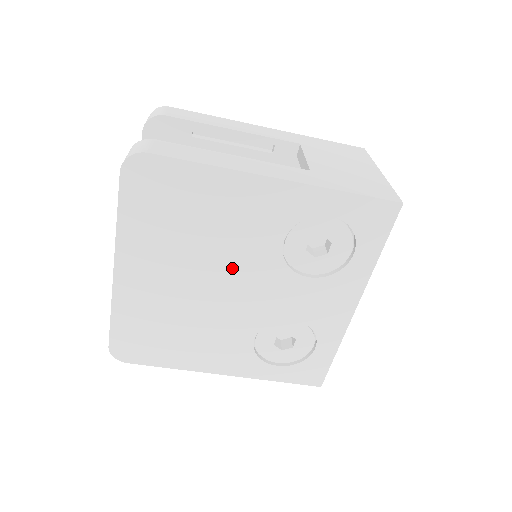
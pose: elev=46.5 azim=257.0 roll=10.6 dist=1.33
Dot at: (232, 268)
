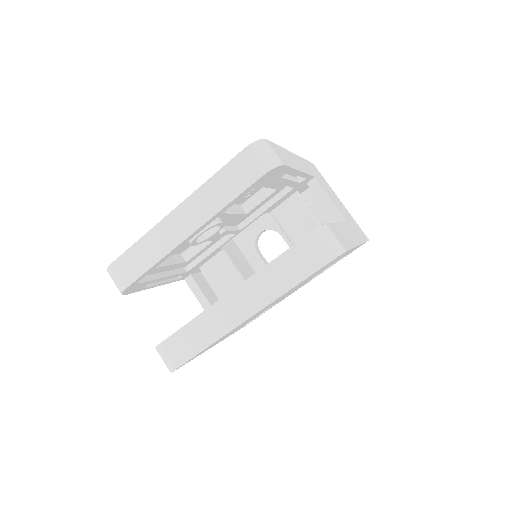
Dot at: occluded
